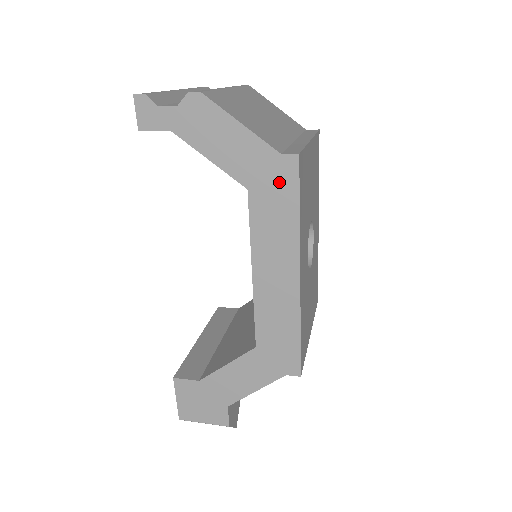
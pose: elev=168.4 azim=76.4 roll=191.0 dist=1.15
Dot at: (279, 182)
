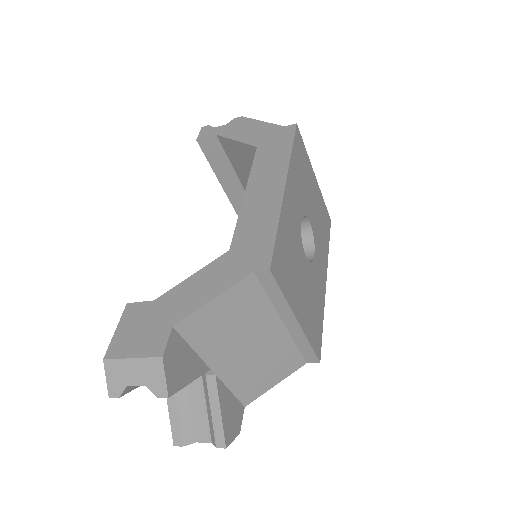
Dot at: (280, 138)
